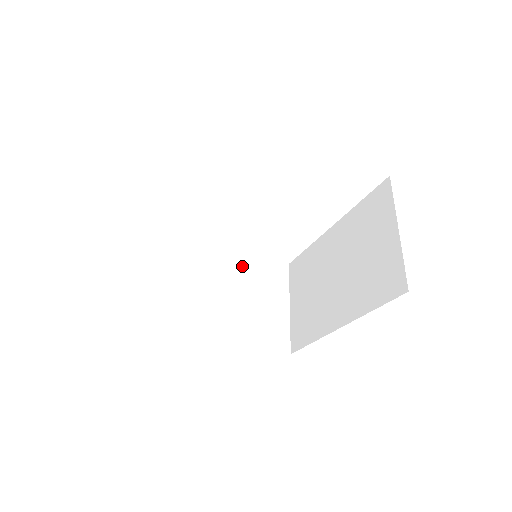
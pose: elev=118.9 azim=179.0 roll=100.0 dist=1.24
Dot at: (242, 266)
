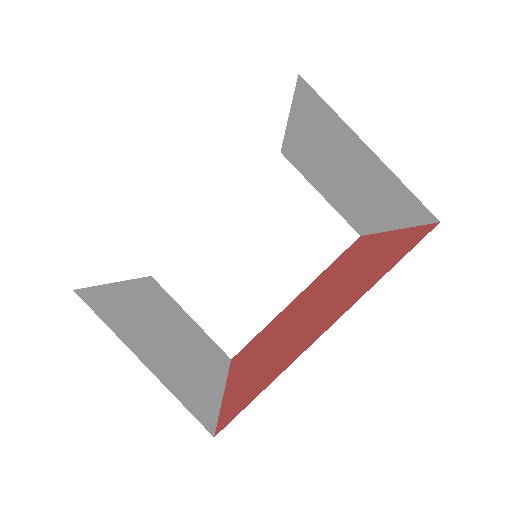
Dot at: (247, 209)
